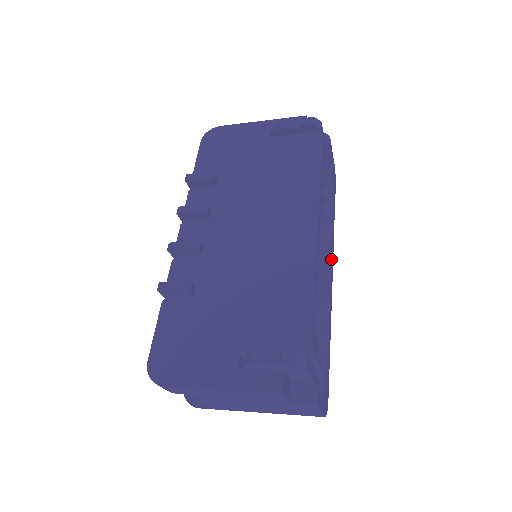
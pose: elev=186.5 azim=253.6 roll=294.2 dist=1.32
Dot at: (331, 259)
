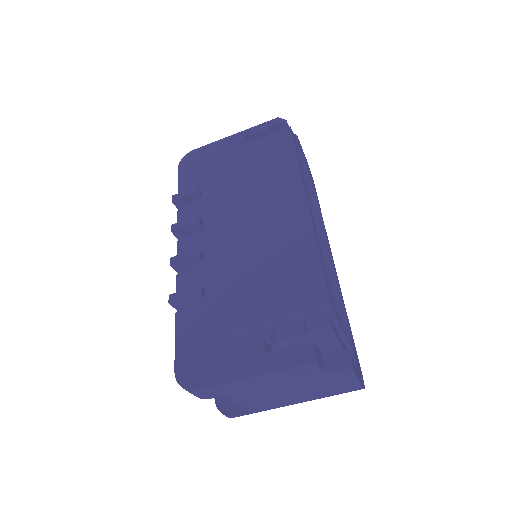
Dot at: (328, 245)
